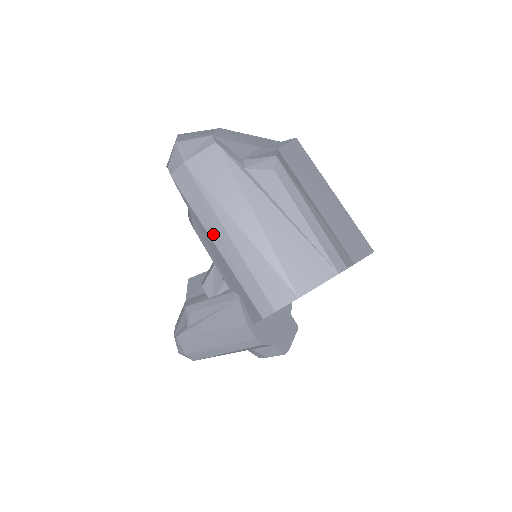
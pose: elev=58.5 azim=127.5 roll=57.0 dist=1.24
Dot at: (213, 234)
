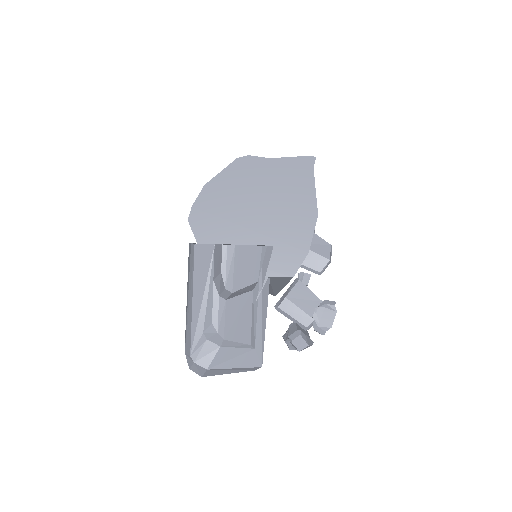
Dot at: occluded
